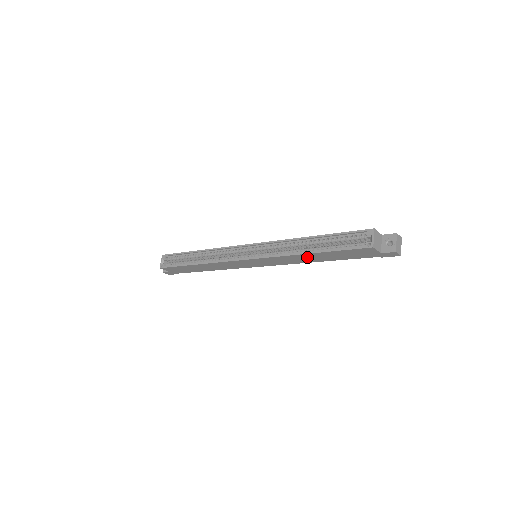
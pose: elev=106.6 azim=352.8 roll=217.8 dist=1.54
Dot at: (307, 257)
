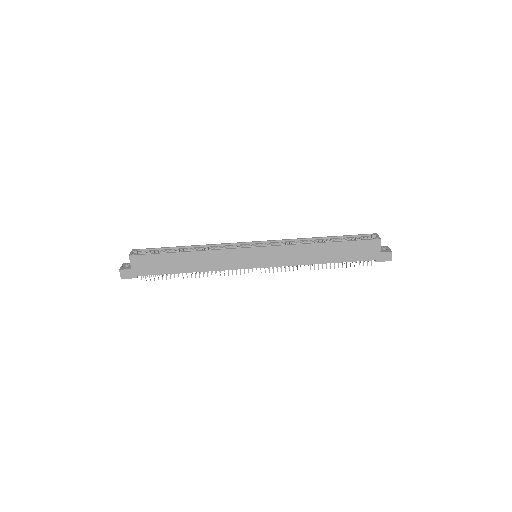
Dot at: (317, 251)
